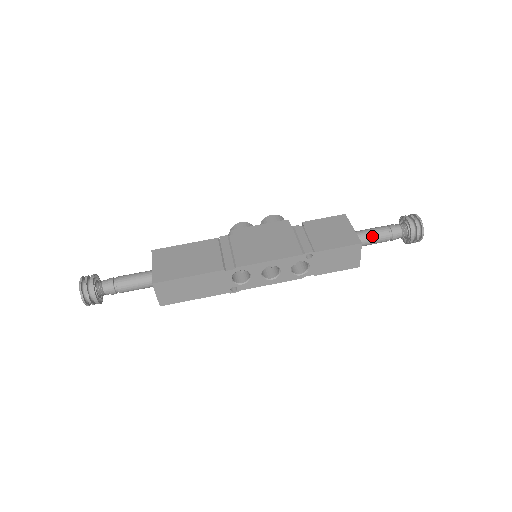
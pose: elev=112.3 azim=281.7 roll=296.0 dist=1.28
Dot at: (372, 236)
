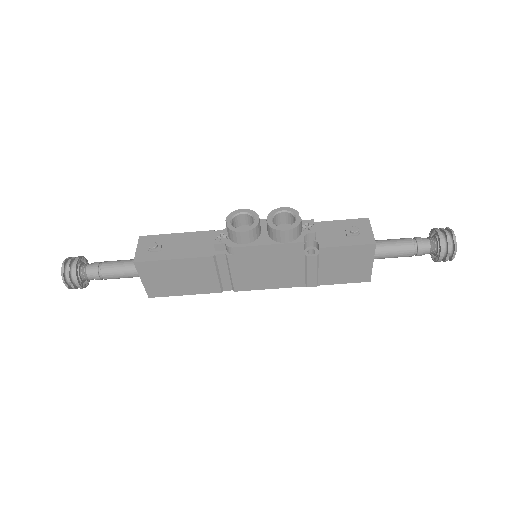
Dot at: occluded
